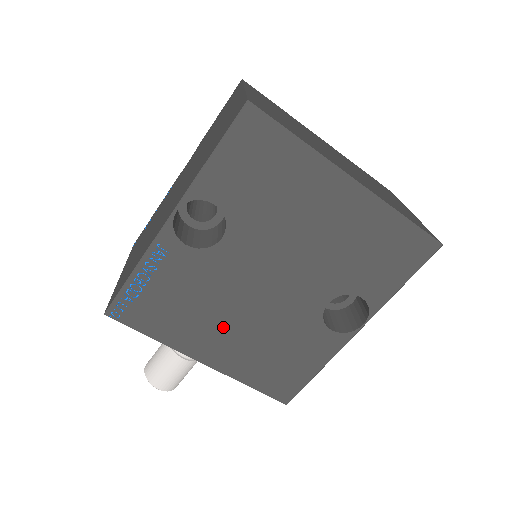
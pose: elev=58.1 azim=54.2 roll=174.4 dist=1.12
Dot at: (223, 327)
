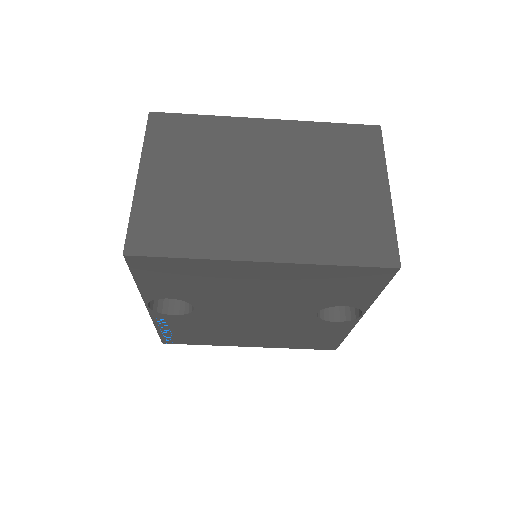
Dot at: (245, 334)
